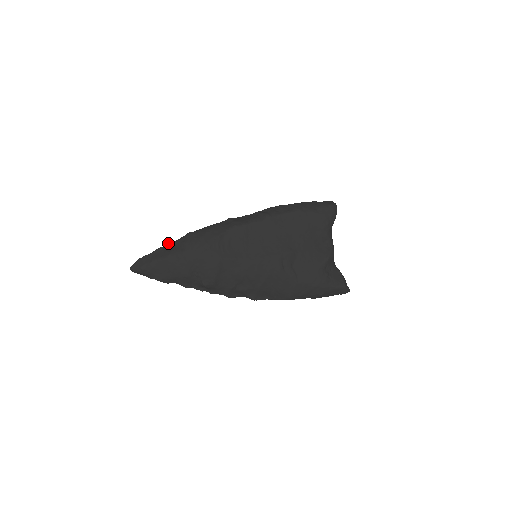
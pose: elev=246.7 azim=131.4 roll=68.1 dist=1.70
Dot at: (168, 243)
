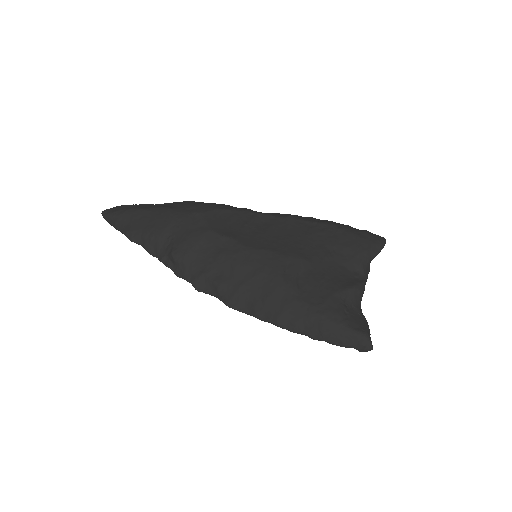
Dot at: (161, 204)
